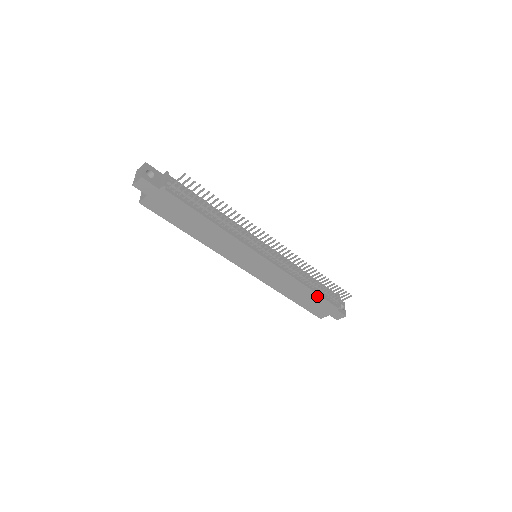
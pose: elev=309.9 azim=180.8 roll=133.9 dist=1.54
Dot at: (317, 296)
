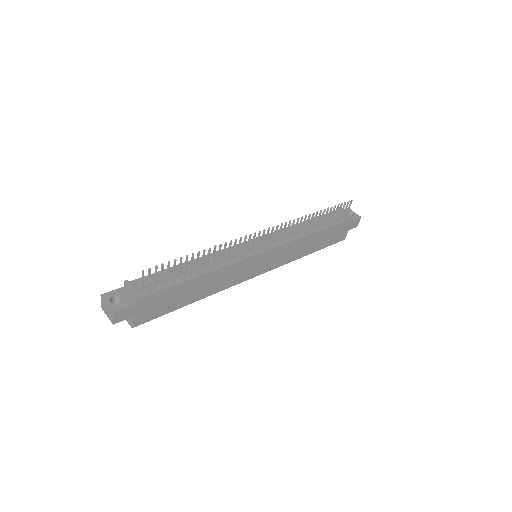
Dot at: (328, 230)
